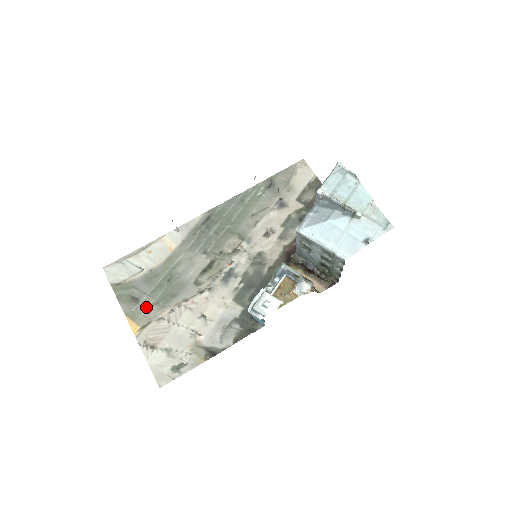
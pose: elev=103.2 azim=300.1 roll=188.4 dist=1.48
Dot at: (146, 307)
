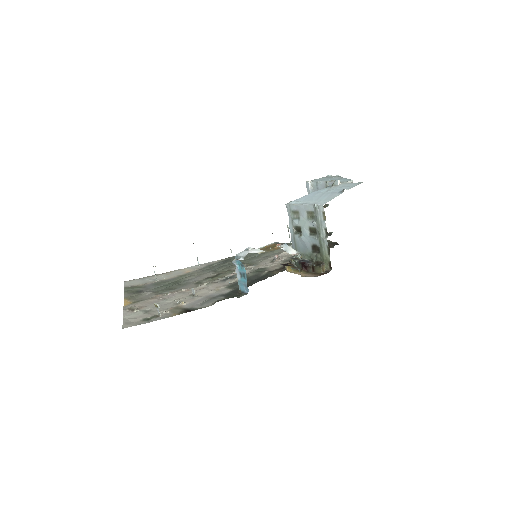
Dot at: (145, 294)
